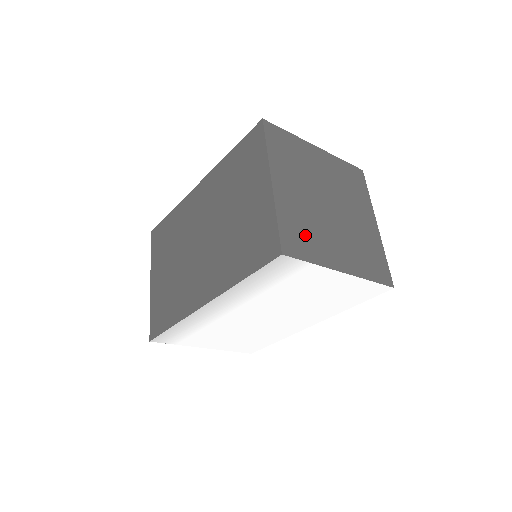
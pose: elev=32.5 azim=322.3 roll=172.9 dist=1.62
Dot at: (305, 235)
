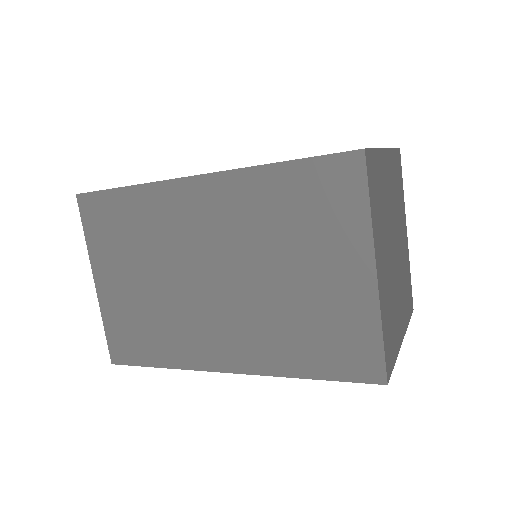
Dot at: (391, 327)
